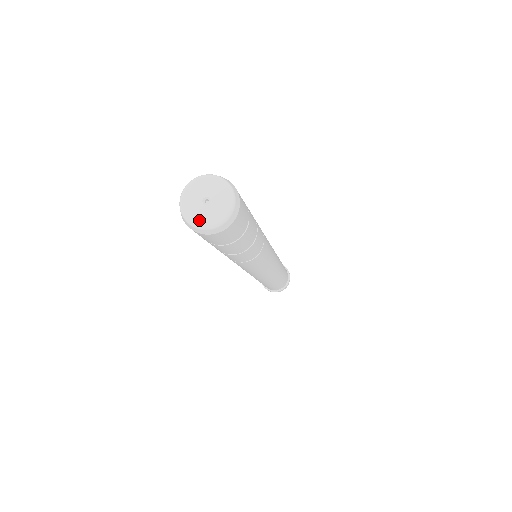
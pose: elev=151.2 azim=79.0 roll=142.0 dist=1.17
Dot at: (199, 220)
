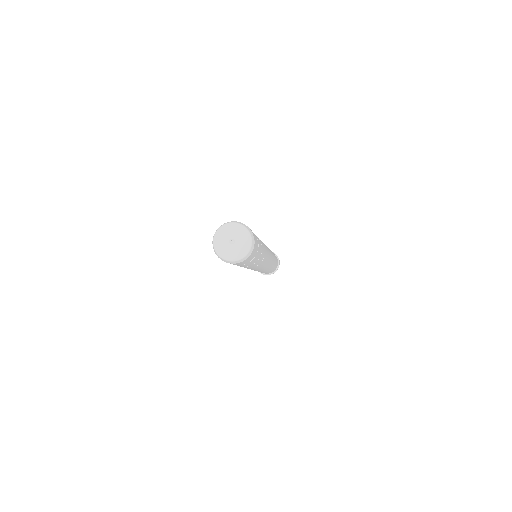
Dot at: (229, 255)
